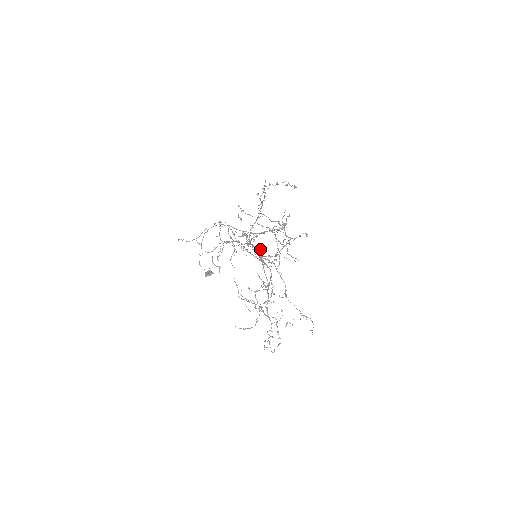
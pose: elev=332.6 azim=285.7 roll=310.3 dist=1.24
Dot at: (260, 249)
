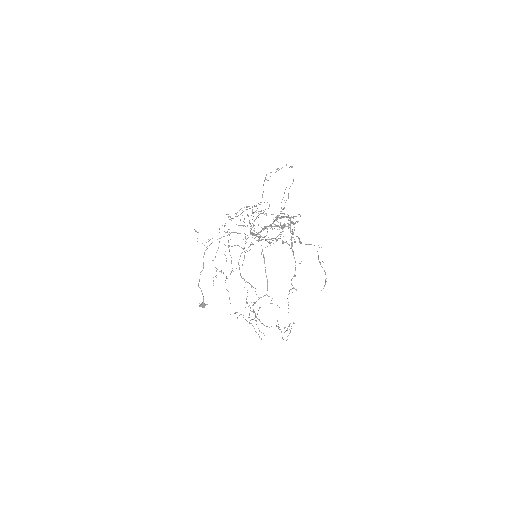
Dot at: (267, 228)
